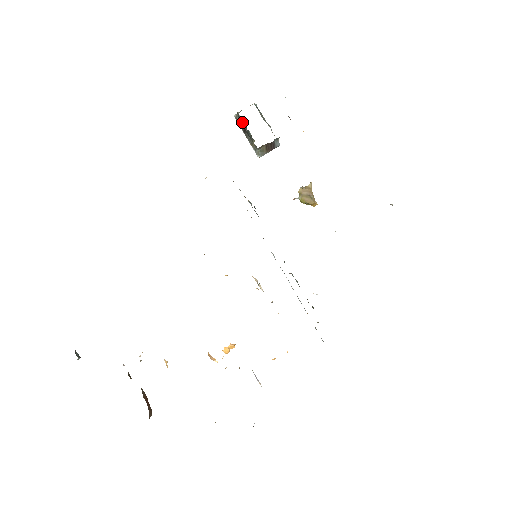
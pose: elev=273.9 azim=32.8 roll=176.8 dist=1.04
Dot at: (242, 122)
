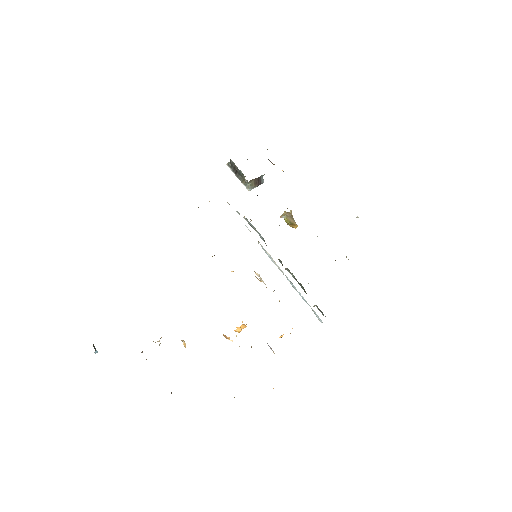
Dot at: (234, 165)
